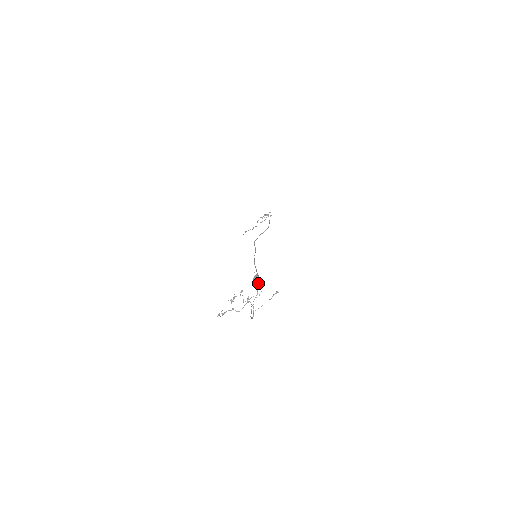
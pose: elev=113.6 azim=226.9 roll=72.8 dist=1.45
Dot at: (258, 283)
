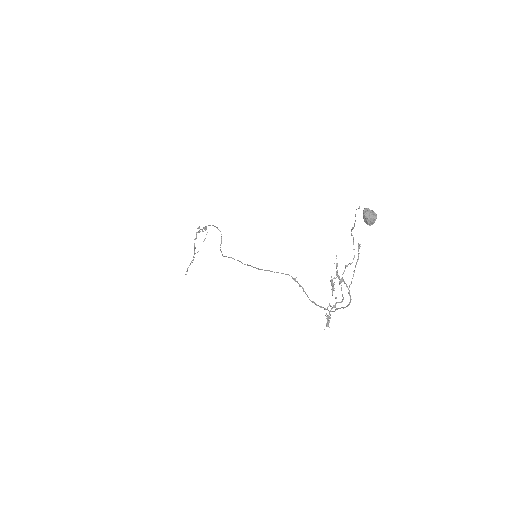
Dot at: (376, 218)
